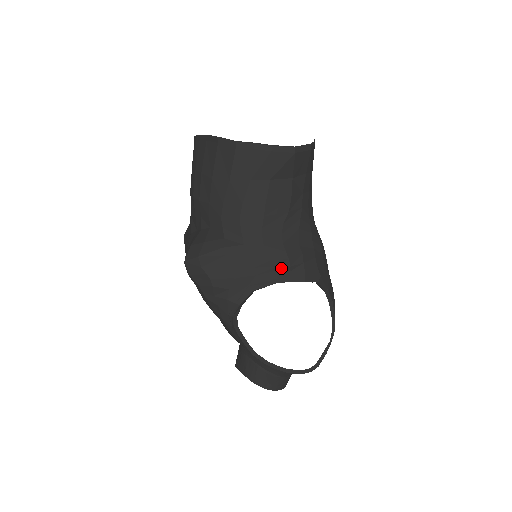
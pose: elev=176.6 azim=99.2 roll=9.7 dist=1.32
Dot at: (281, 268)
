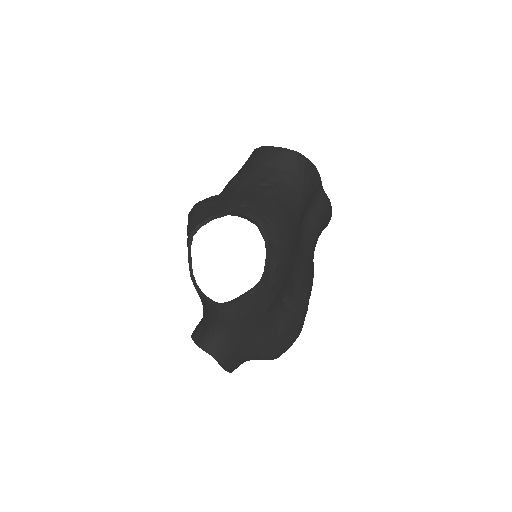
Dot at: (235, 204)
